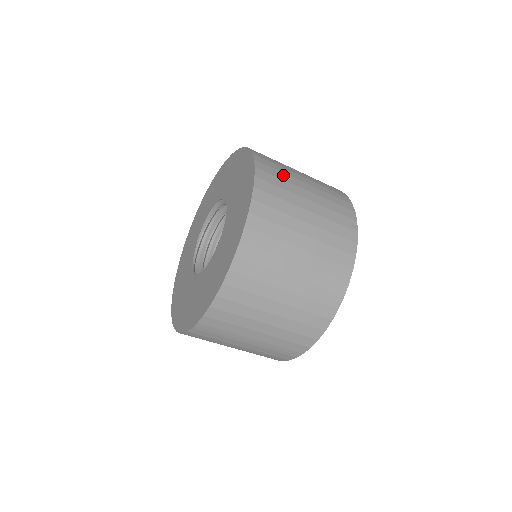
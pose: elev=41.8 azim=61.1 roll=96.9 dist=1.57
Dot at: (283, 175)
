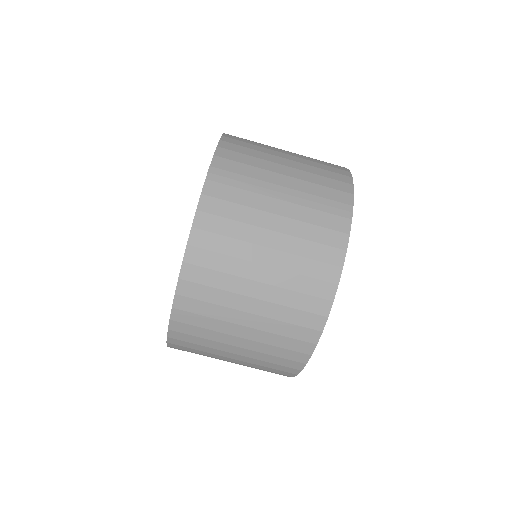
Dot at: occluded
